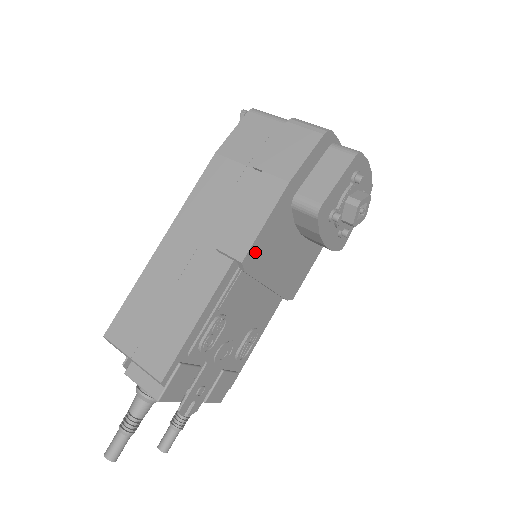
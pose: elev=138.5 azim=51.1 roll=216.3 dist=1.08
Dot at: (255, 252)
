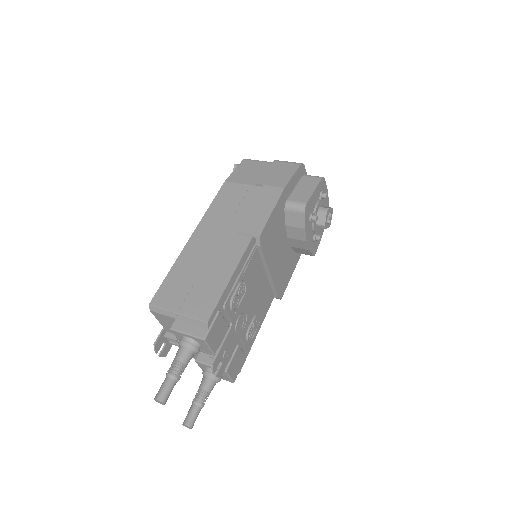
Dot at: (266, 233)
